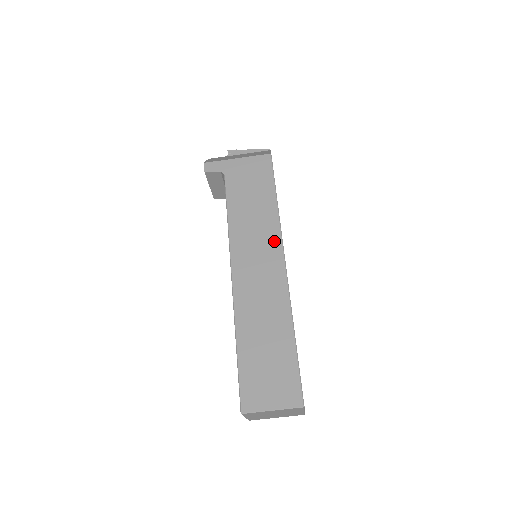
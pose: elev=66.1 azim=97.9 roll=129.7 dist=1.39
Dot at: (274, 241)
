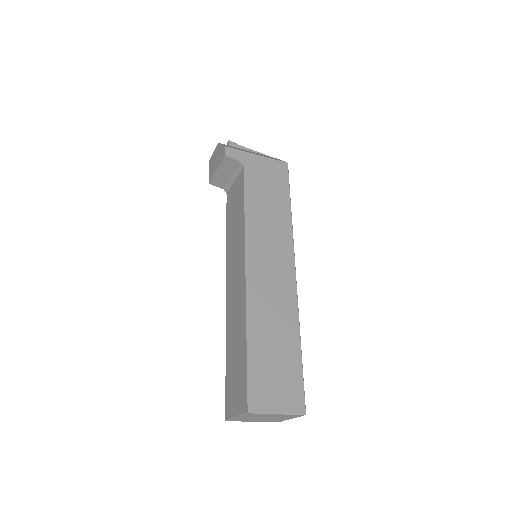
Dot at: (287, 248)
